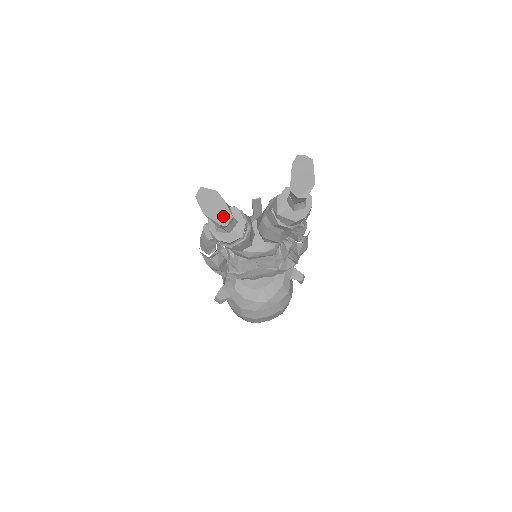
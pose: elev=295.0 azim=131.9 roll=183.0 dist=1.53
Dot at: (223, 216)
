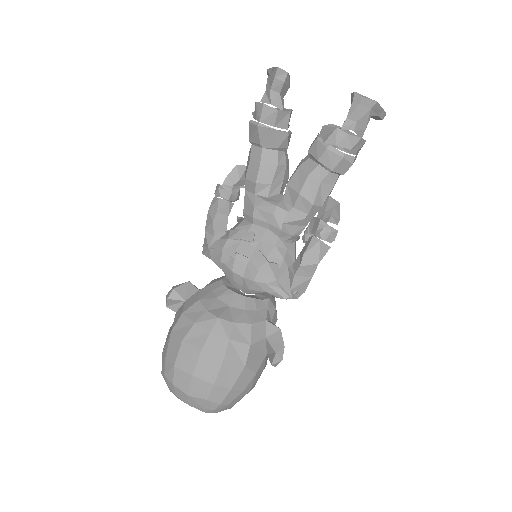
Dot at: occluded
